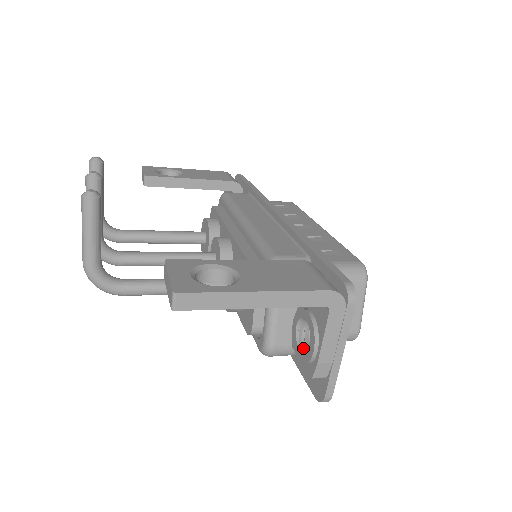
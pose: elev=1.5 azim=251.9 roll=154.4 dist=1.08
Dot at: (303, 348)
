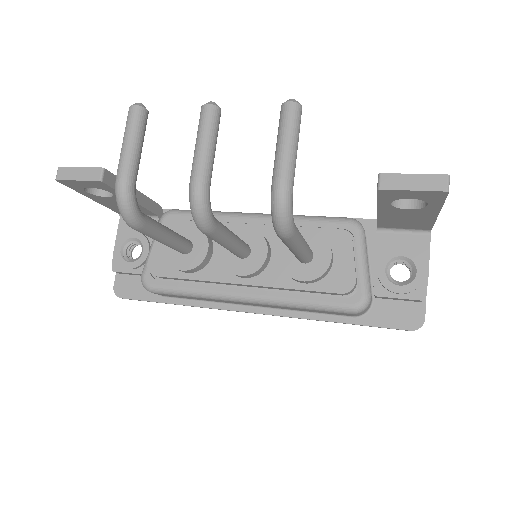
Dot at: (401, 283)
